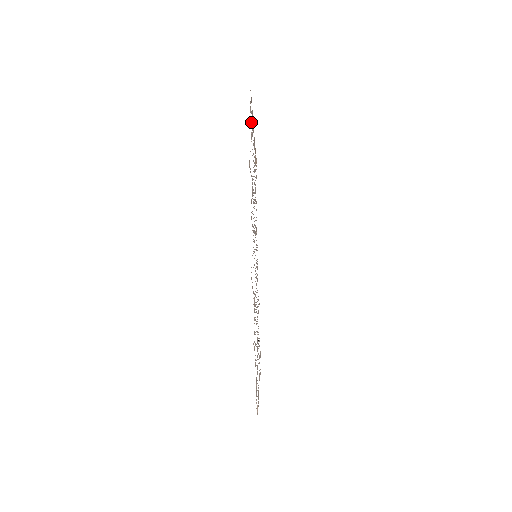
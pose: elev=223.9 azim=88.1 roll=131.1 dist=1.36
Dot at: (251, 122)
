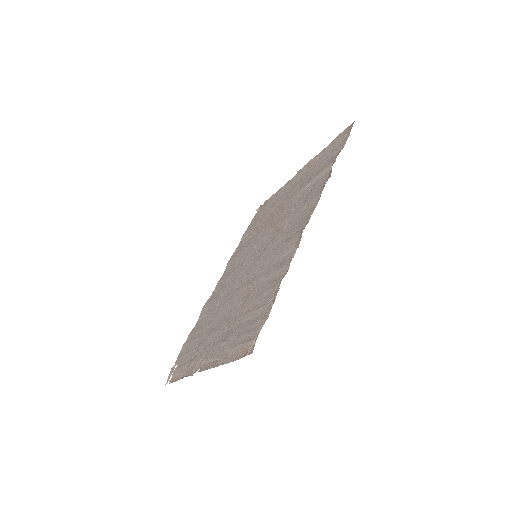
Dot at: (344, 139)
